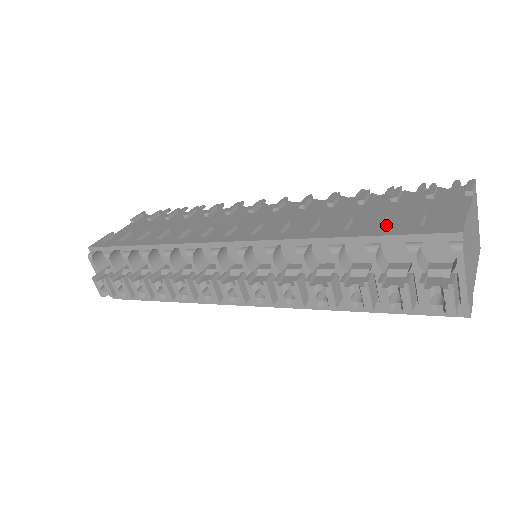
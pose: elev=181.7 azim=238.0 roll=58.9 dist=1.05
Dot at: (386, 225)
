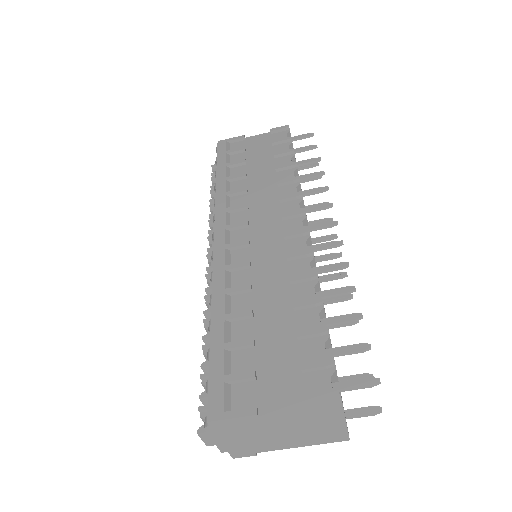
Dot at: (241, 350)
